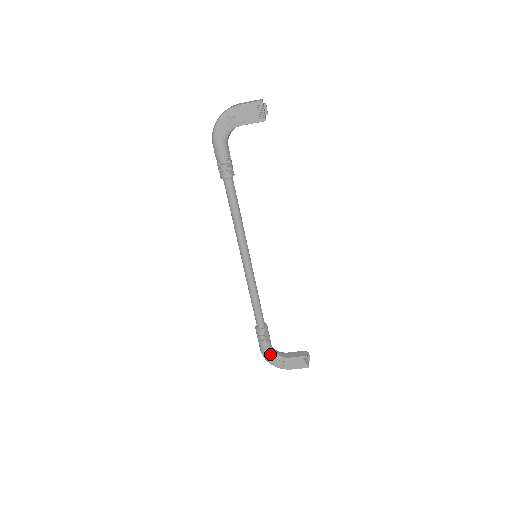
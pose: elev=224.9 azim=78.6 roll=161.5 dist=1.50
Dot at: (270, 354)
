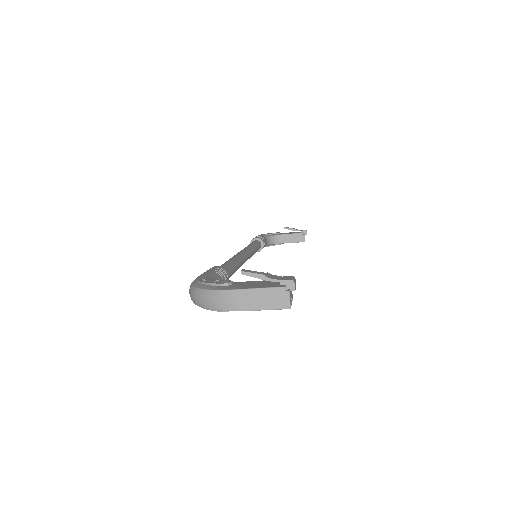
Dot at: (265, 246)
